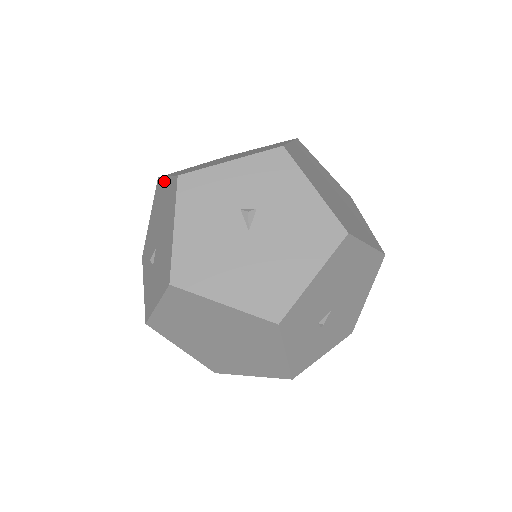
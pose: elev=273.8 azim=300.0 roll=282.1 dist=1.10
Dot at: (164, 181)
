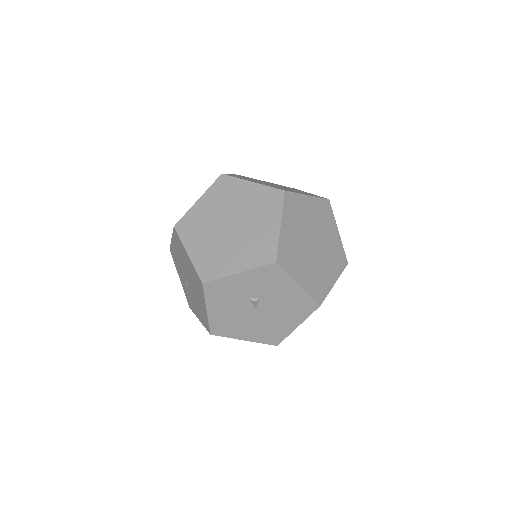
Dot at: (185, 251)
